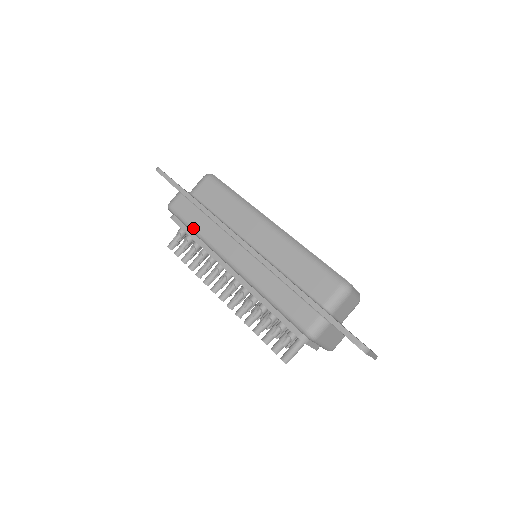
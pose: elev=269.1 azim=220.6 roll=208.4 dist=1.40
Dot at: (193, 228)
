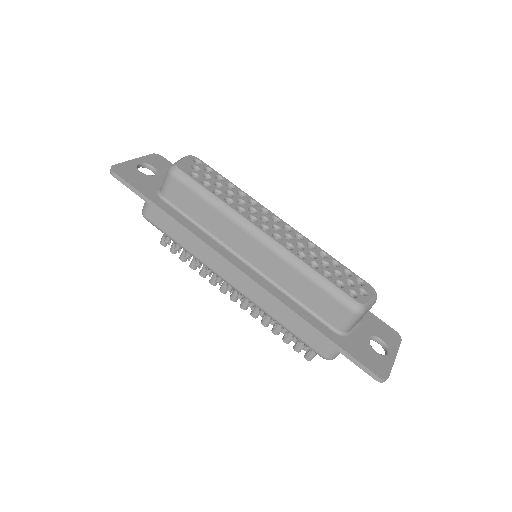
Dot at: (179, 245)
